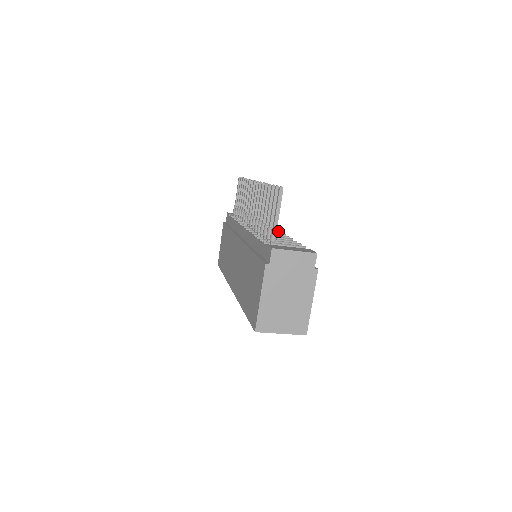
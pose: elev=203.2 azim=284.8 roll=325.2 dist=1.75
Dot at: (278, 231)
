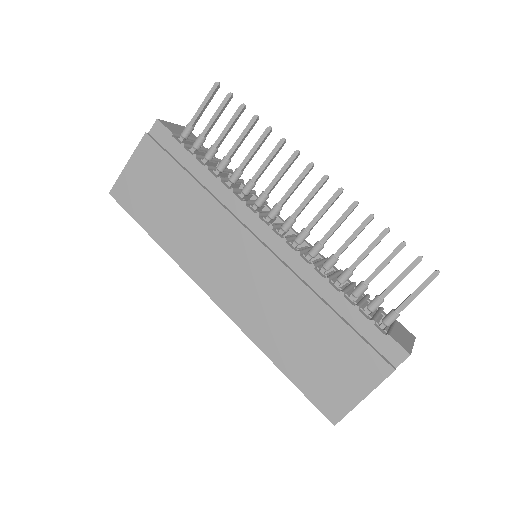
Dot at: occluded
